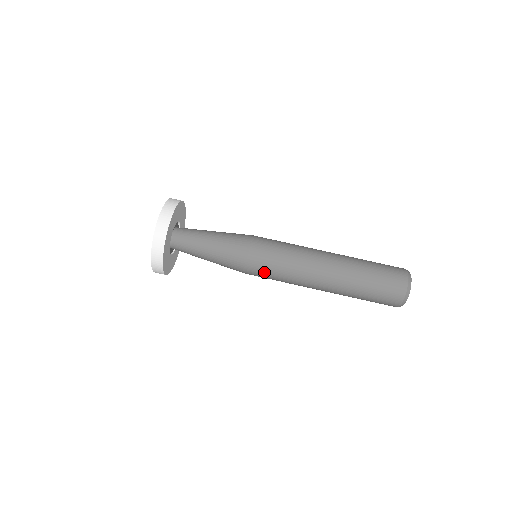
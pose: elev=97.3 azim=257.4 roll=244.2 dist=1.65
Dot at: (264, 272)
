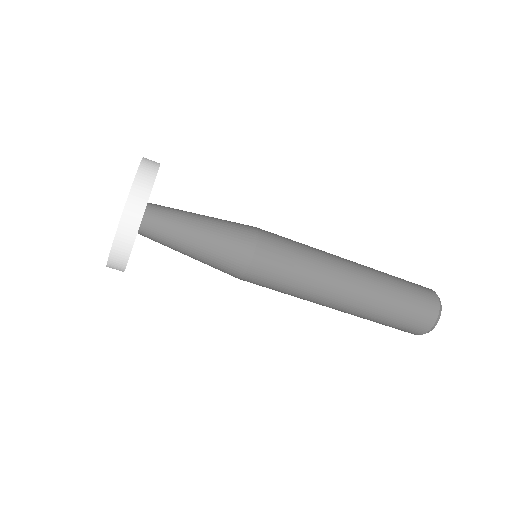
Dot at: (263, 286)
